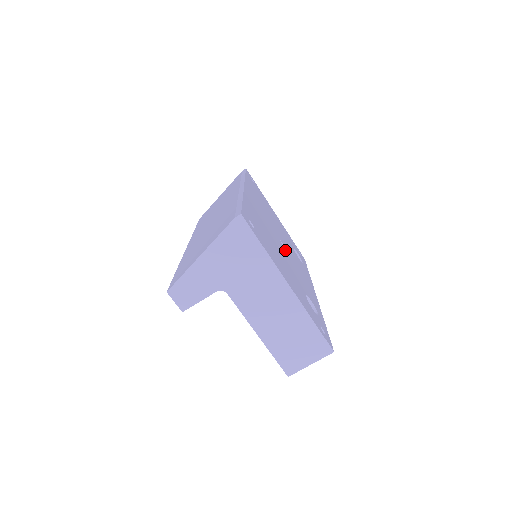
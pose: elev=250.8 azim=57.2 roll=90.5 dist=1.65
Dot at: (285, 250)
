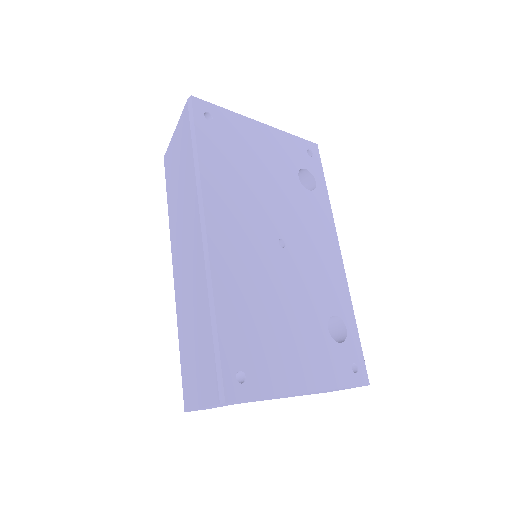
Dot at: (289, 255)
